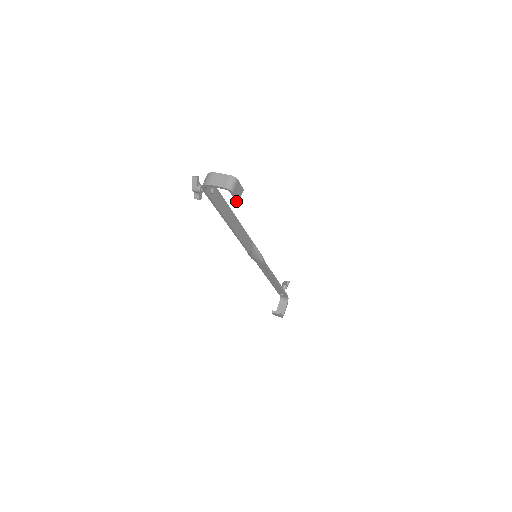
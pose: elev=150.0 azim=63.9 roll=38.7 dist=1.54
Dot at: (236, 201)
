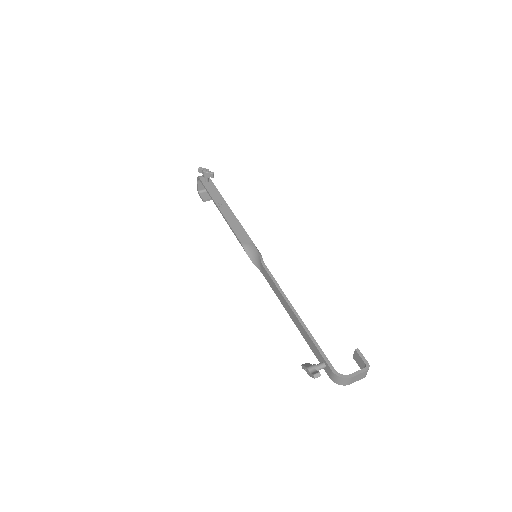
Dot at: (353, 357)
